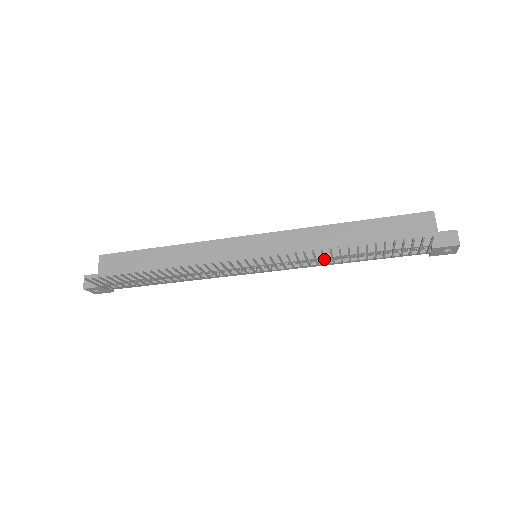
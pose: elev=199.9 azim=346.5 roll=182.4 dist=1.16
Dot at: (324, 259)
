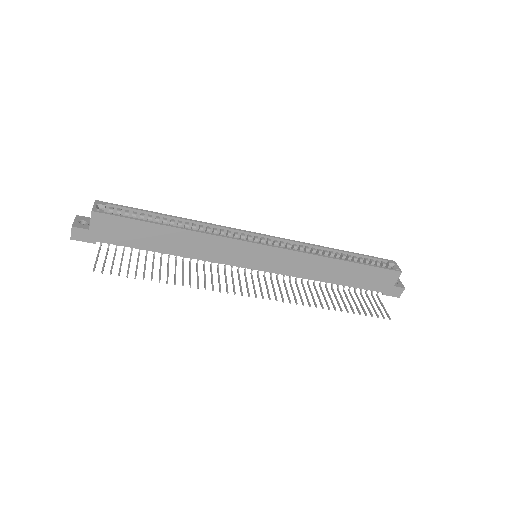
Dot at: (312, 294)
